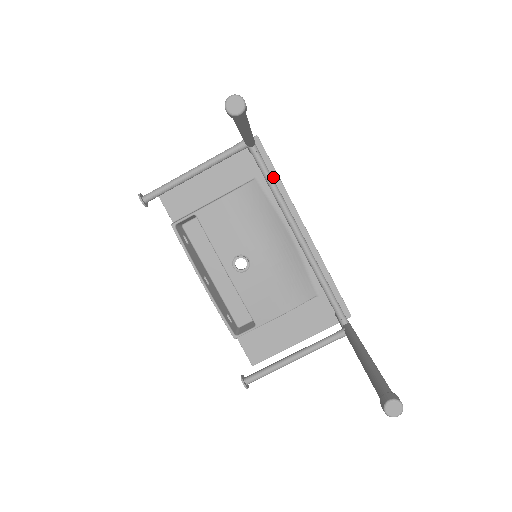
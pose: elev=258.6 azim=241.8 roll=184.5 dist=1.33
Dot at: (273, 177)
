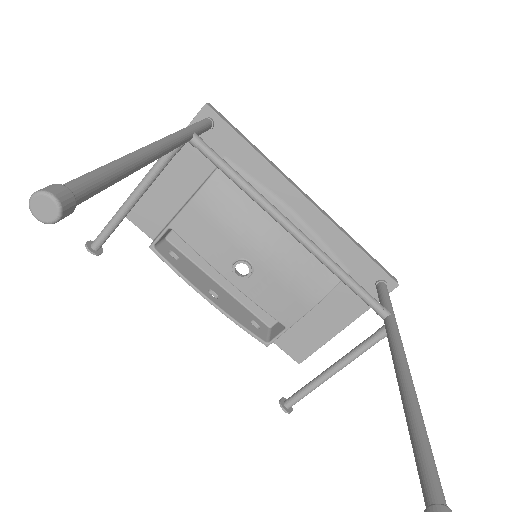
Dot at: (245, 150)
